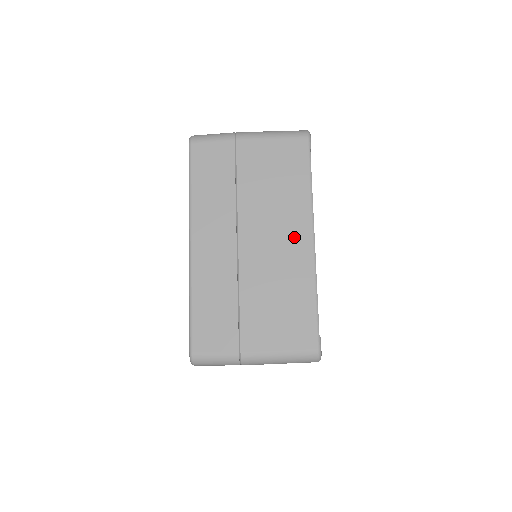
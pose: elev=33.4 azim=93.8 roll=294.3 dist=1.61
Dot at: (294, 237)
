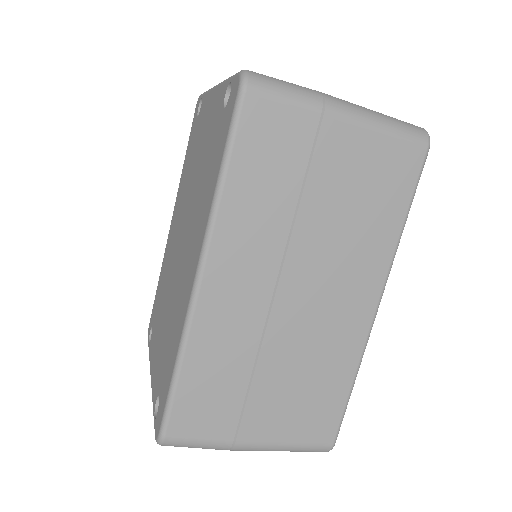
Dot at: (355, 299)
